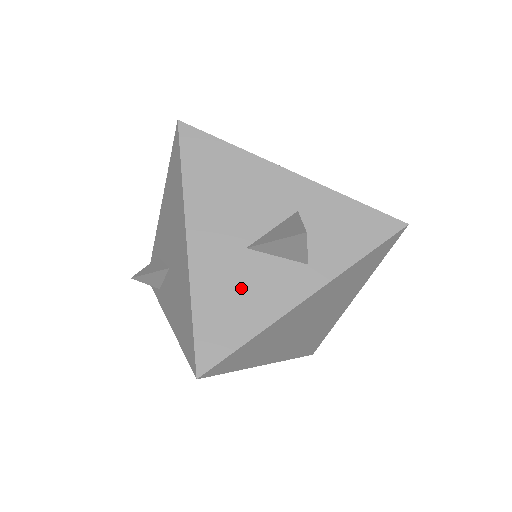
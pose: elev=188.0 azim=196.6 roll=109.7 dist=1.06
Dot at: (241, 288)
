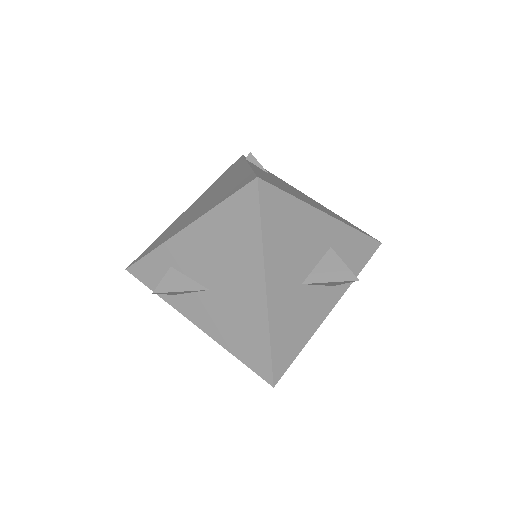
Dot at: (298, 315)
